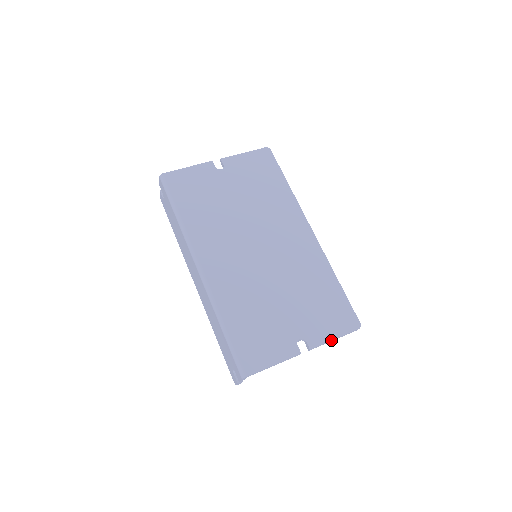
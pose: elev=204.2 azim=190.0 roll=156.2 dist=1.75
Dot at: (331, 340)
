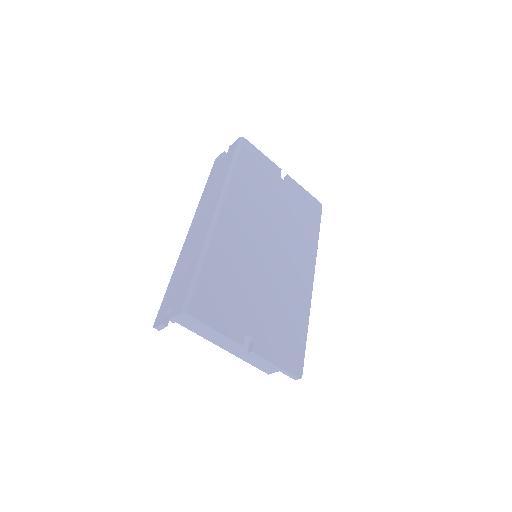
Dot at: (272, 362)
